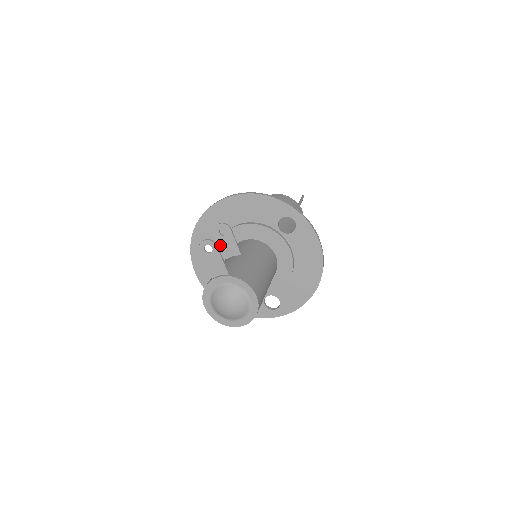
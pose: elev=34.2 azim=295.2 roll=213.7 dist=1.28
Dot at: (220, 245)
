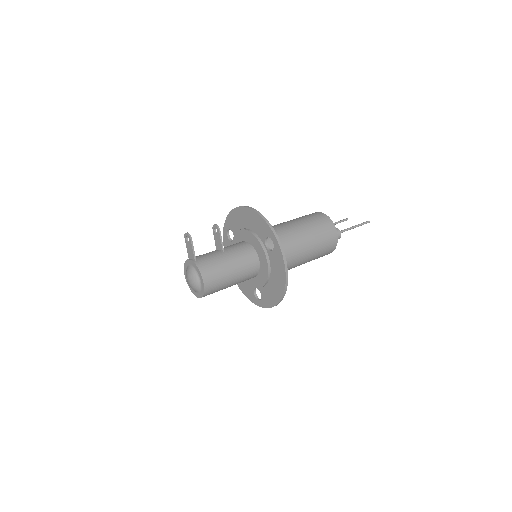
Dot at: (214, 239)
